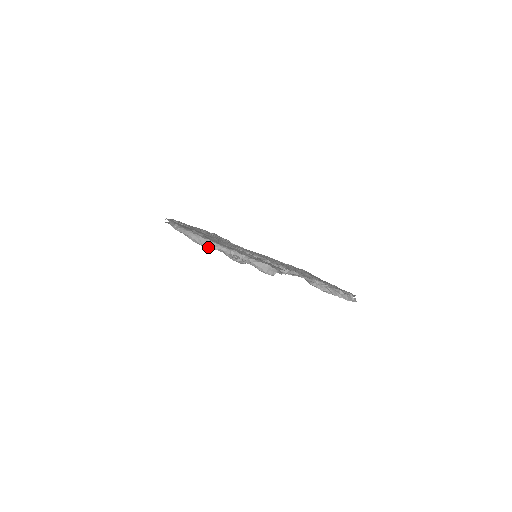
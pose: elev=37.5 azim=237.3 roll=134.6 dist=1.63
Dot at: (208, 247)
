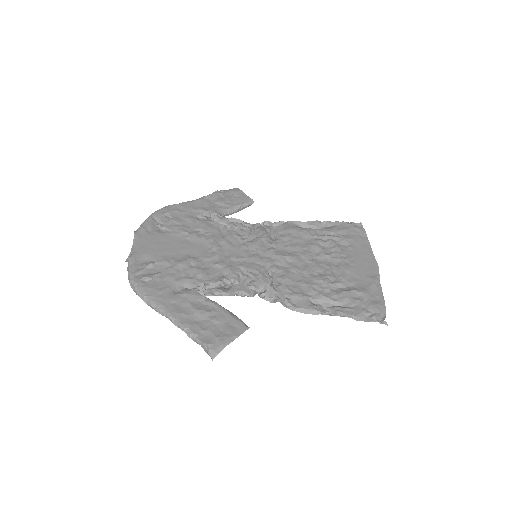
Dot at: occluded
